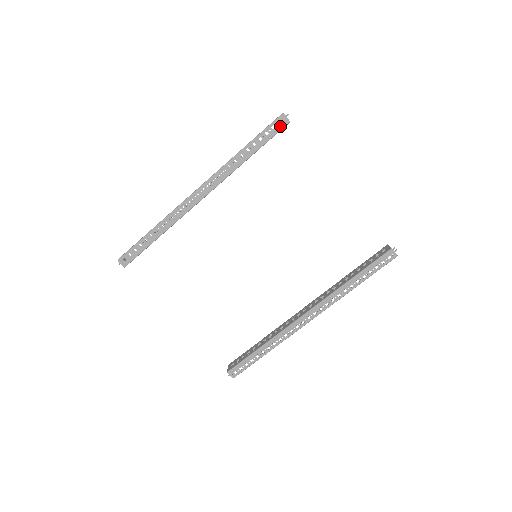
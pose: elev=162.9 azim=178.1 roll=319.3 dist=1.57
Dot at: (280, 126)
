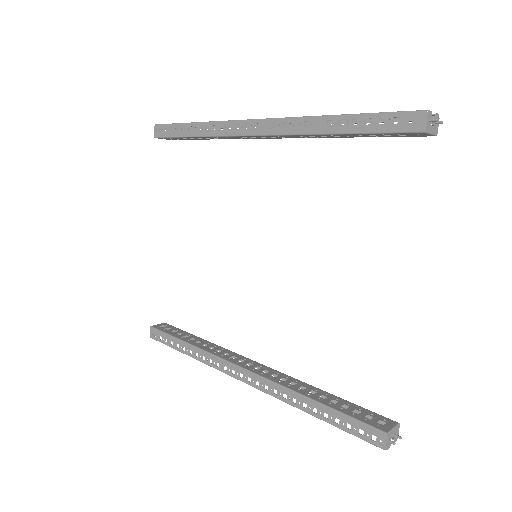
Dot at: (407, 126)
